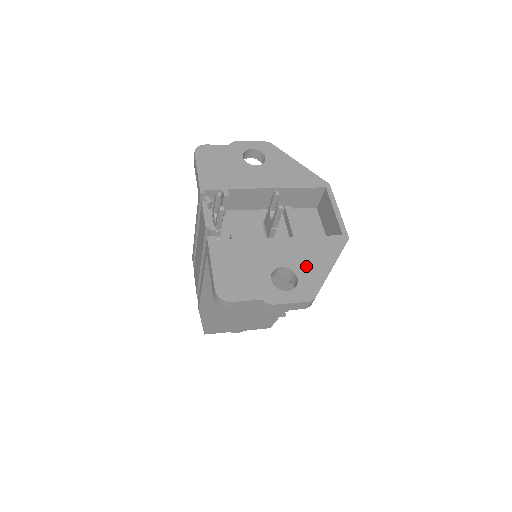
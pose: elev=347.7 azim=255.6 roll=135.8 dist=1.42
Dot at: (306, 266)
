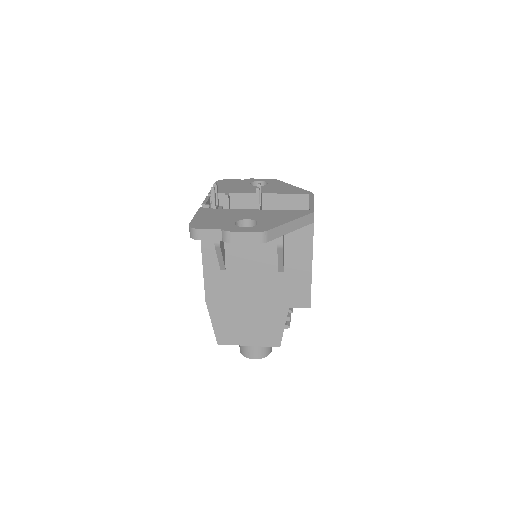
Dot at: (268, 220)
